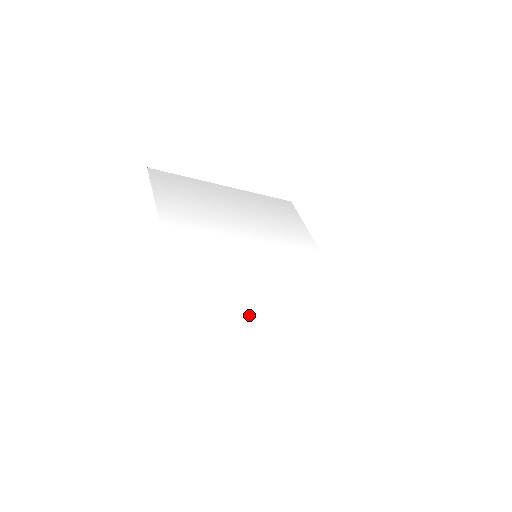
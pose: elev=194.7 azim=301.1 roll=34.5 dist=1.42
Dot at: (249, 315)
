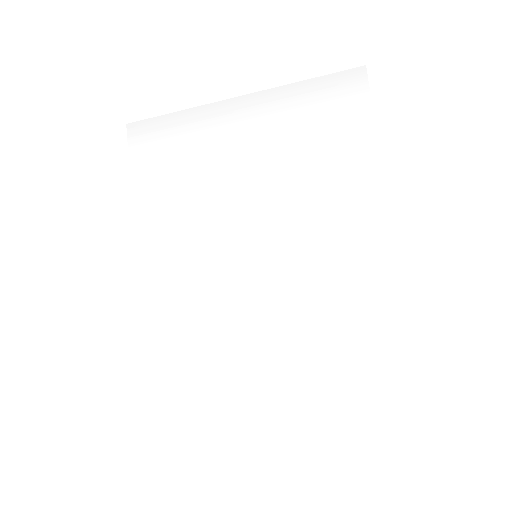
Dot at: (222, 374)
